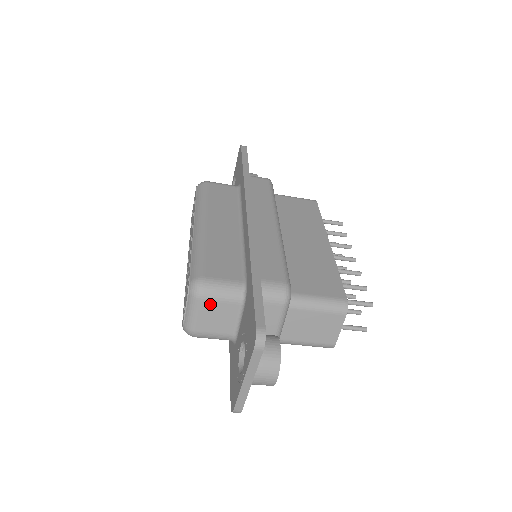
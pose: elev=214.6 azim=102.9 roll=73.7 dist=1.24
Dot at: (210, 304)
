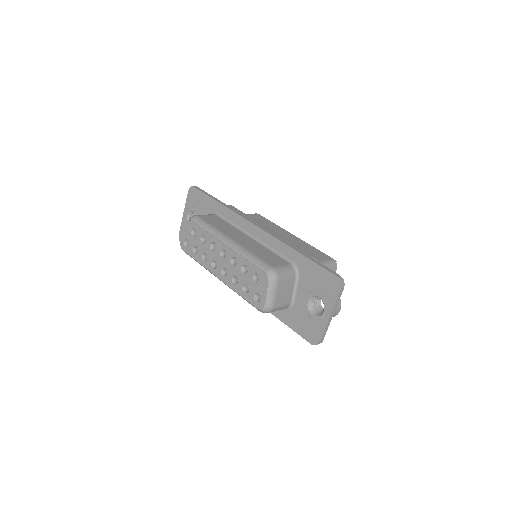
Dot at: (282, 283)
